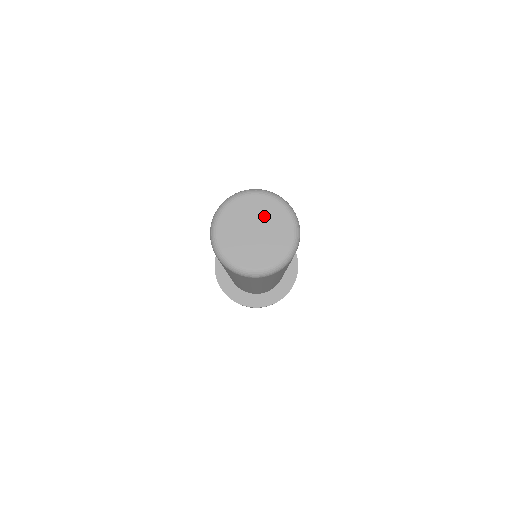
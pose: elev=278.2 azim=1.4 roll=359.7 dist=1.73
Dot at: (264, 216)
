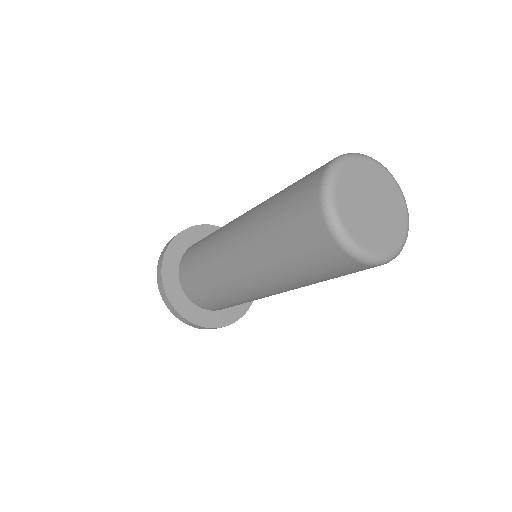
Dot at: (389, 205)
